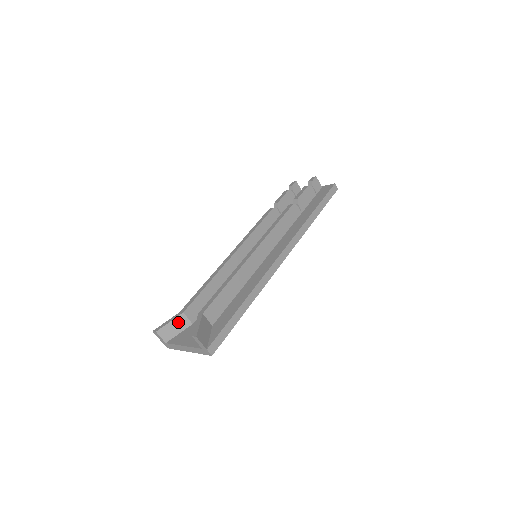
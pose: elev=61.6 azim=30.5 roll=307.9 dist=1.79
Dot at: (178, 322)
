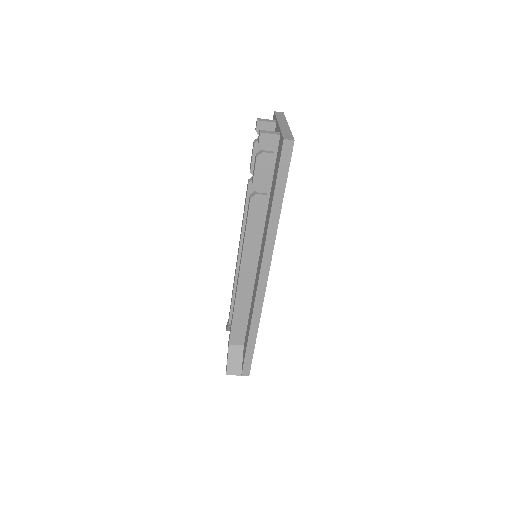
Dot at: occluded
